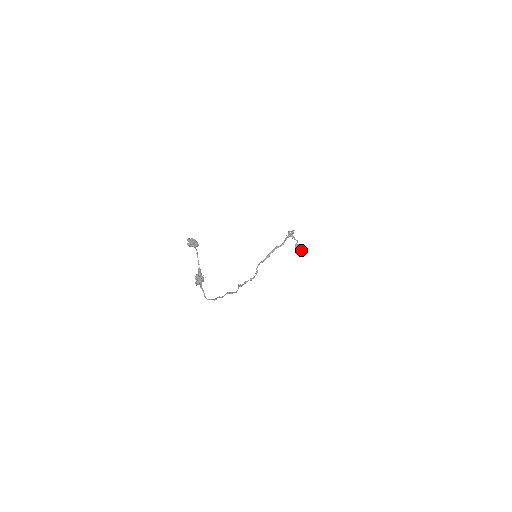
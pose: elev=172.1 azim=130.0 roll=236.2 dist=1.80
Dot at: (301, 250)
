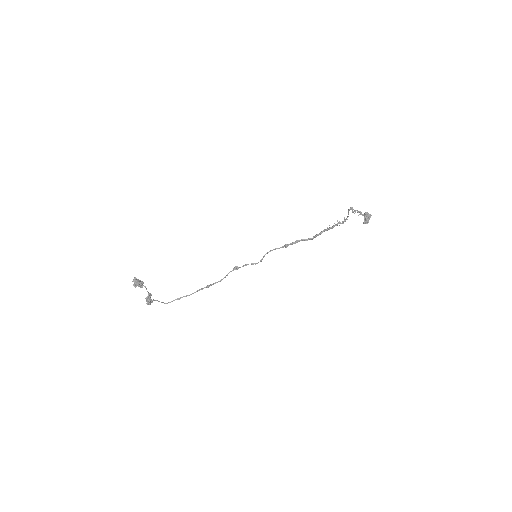
Dot at: (367, 223)
